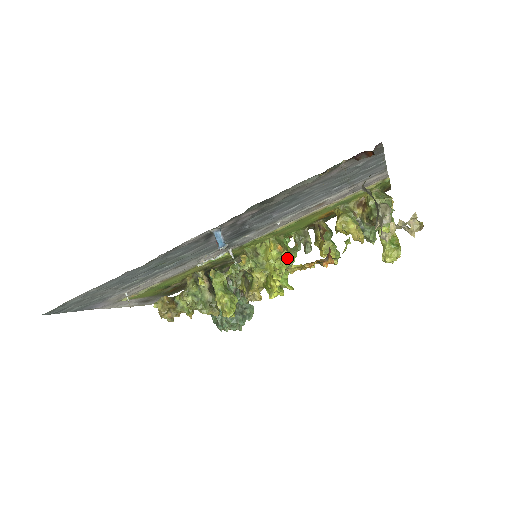
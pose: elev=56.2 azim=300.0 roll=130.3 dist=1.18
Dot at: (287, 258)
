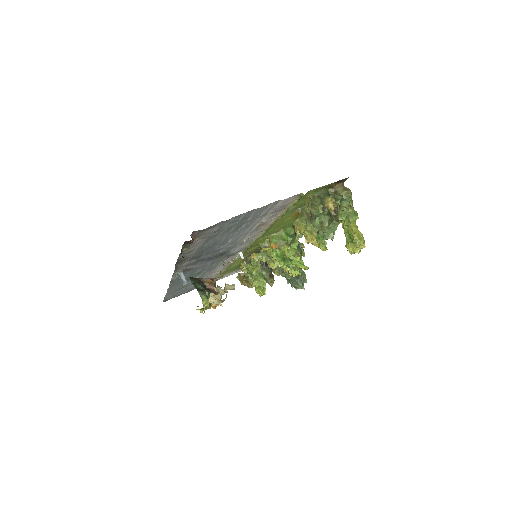
Dot at: (288, 249)
